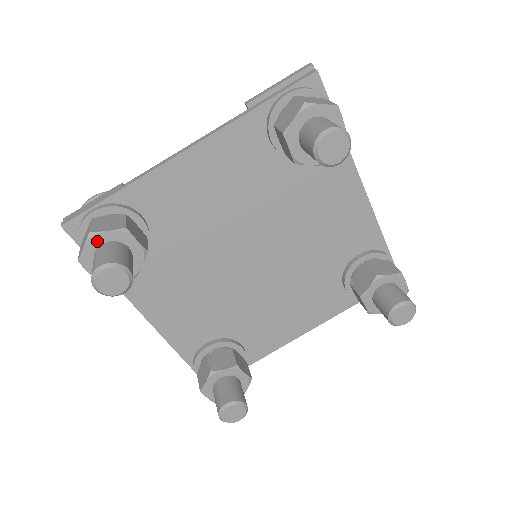
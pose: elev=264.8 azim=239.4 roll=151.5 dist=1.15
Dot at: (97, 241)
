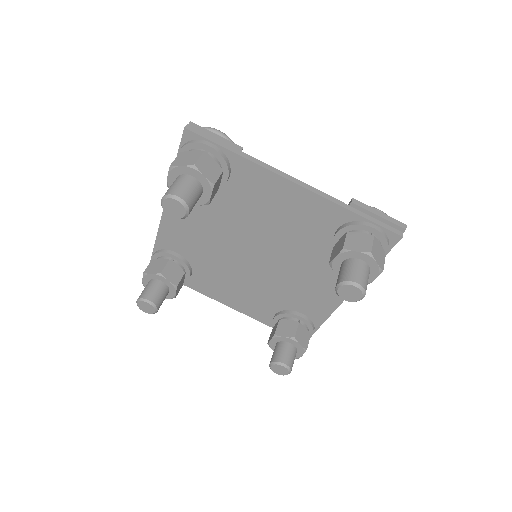
Dot at: (192, 172)
